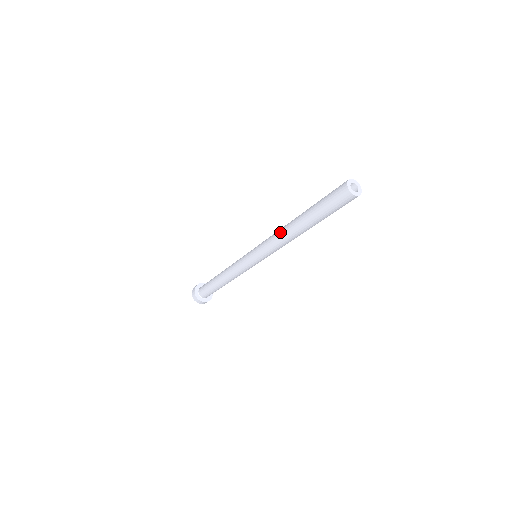
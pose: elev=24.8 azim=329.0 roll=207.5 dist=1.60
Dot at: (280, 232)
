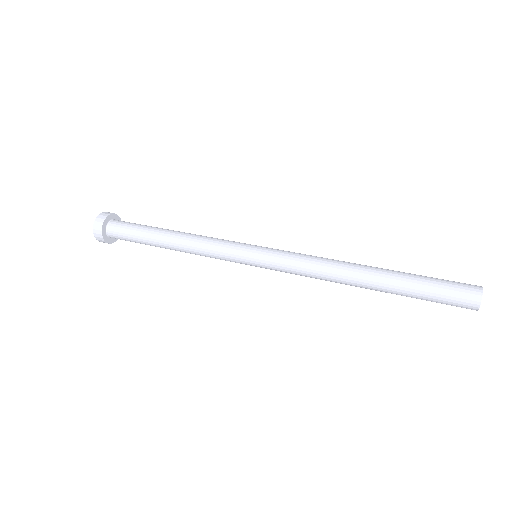
Dot at: (330, 280)
